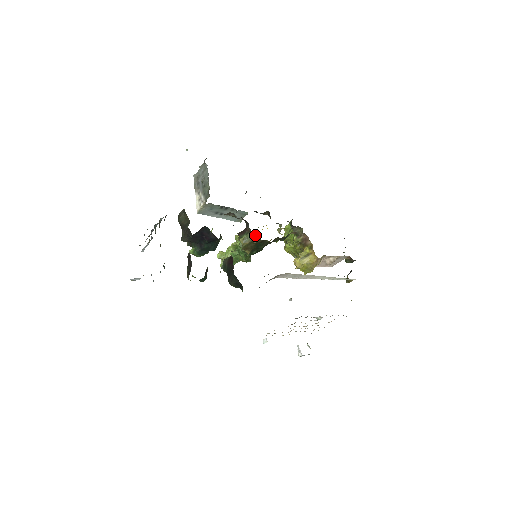
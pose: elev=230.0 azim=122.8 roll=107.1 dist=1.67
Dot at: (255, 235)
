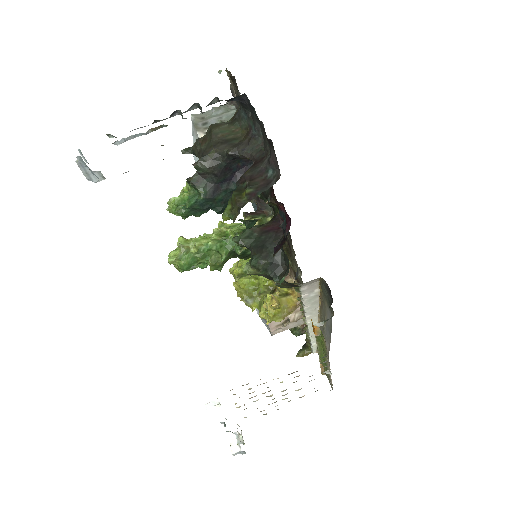
Dot at: occluded
